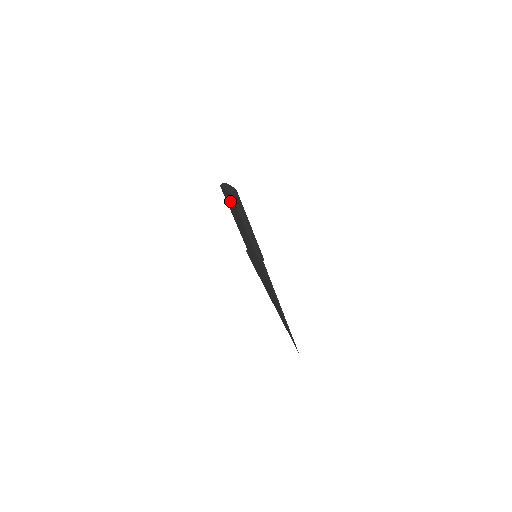
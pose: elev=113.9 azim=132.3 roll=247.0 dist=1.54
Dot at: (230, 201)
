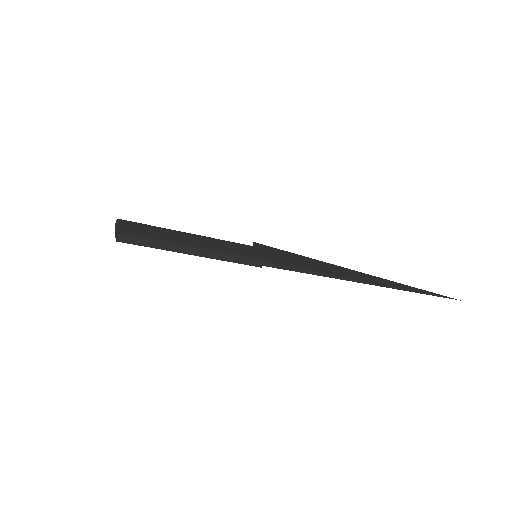
Dot at: occluded
